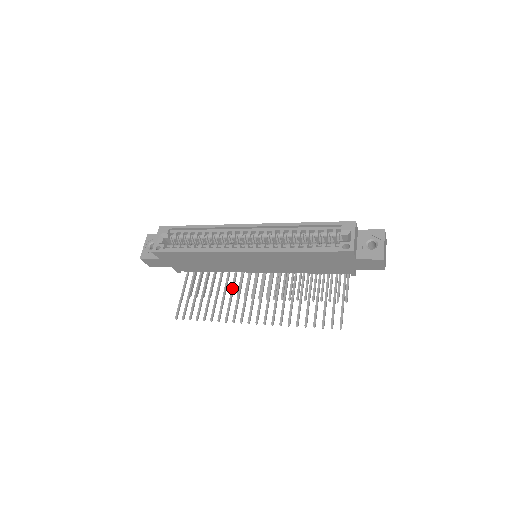
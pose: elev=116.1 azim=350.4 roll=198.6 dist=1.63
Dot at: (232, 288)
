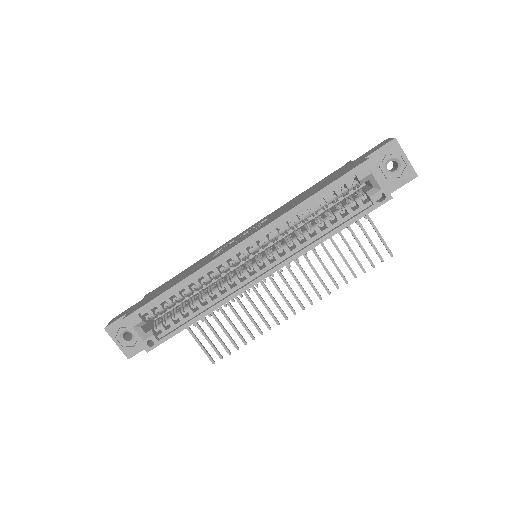
Dot at: (245, 295)
